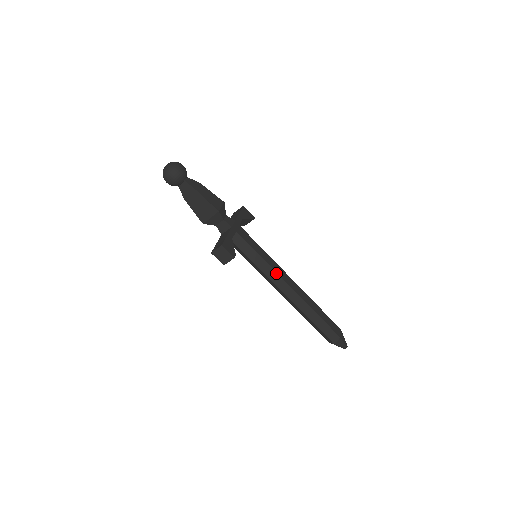
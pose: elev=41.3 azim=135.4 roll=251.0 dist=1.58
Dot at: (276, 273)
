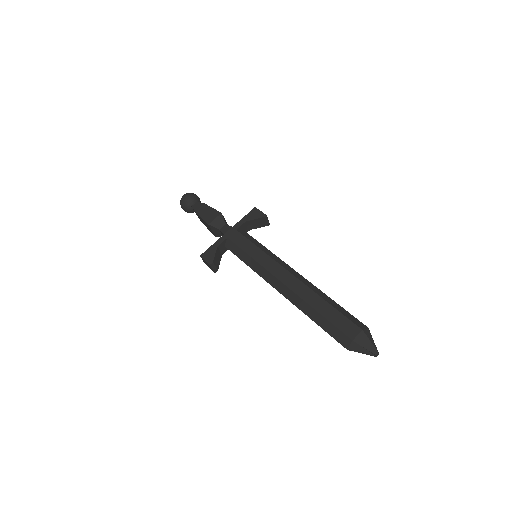
Dot at: (267, 270)
